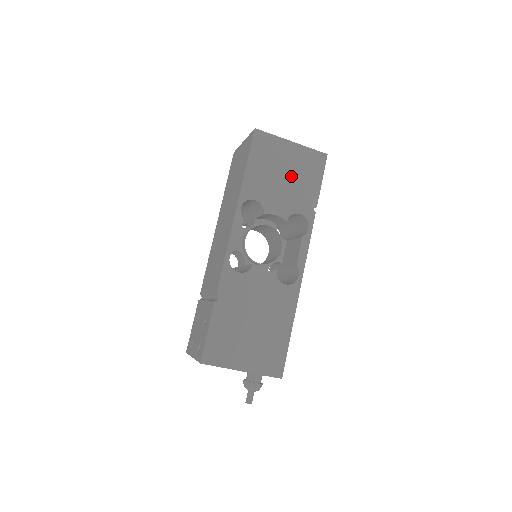
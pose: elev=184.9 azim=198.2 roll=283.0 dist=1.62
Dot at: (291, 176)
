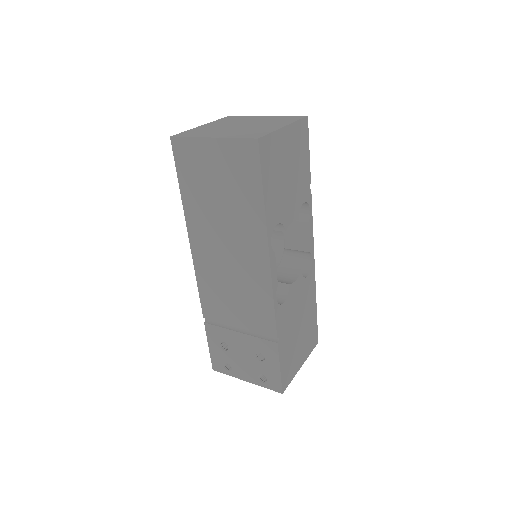
Dot at: (292, 169)
